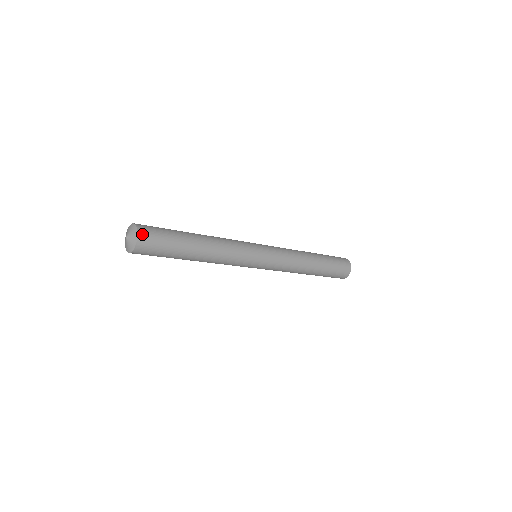
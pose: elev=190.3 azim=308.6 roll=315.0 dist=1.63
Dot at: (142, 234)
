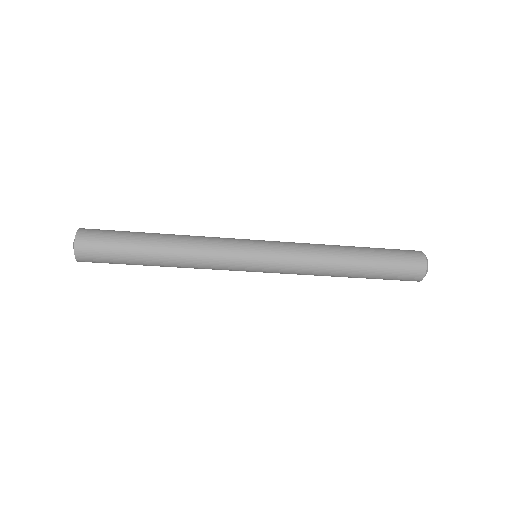
Dot at: (81, 237)
